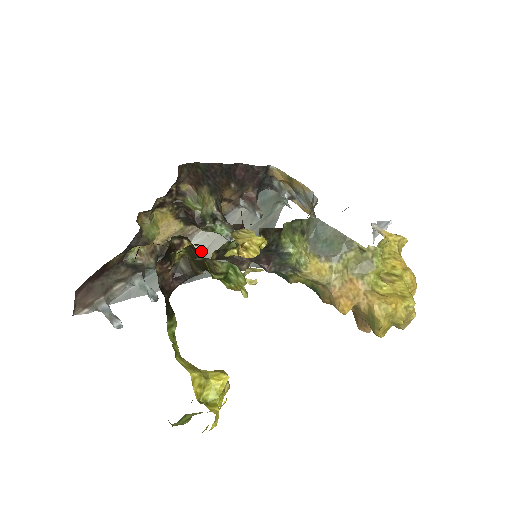
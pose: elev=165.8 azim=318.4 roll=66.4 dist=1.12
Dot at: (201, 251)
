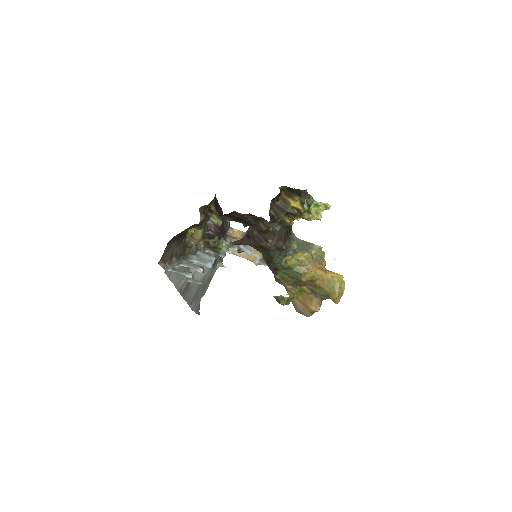
Dot at: (195, 269)
